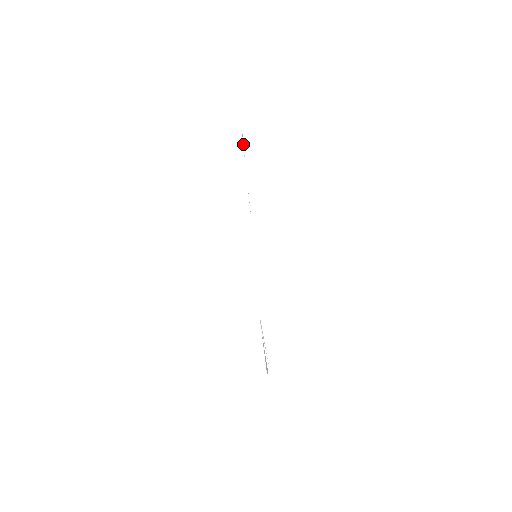
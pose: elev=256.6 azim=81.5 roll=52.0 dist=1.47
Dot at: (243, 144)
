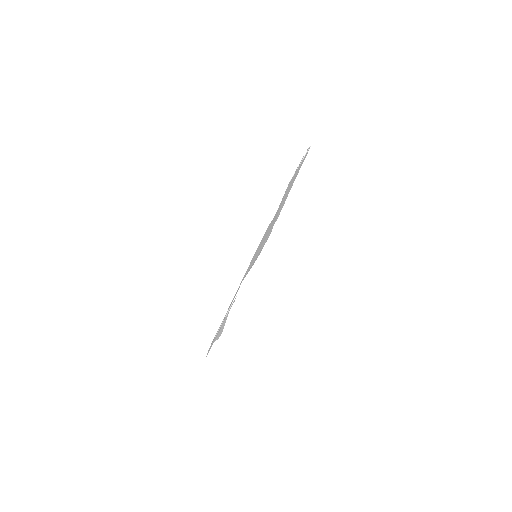
Dot at: occluded
